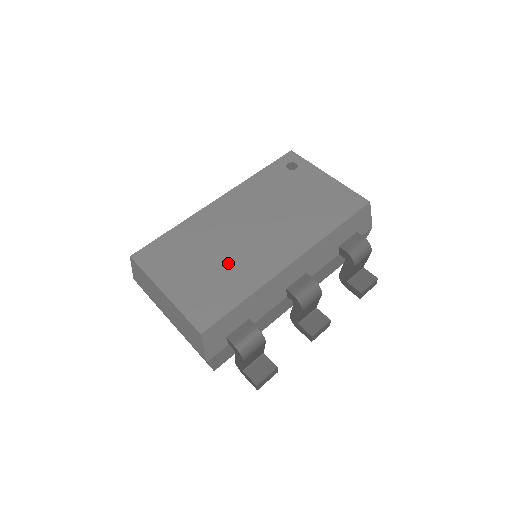
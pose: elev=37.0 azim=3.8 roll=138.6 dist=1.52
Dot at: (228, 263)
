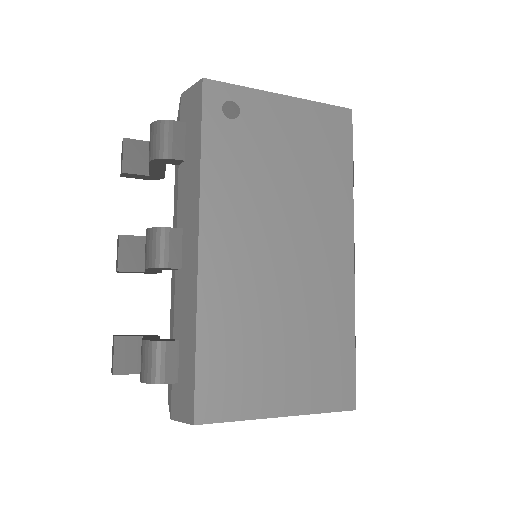
Dot at: (303, 317)
